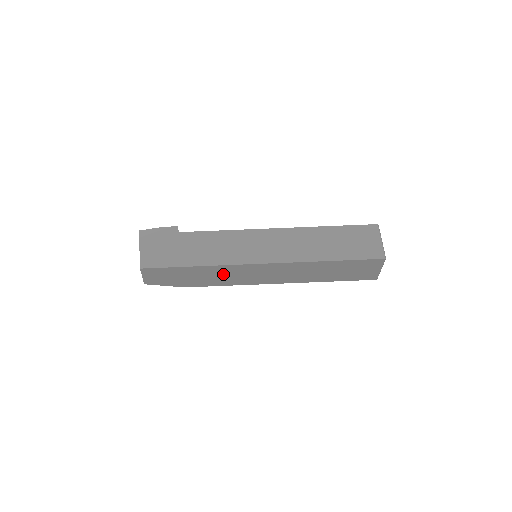
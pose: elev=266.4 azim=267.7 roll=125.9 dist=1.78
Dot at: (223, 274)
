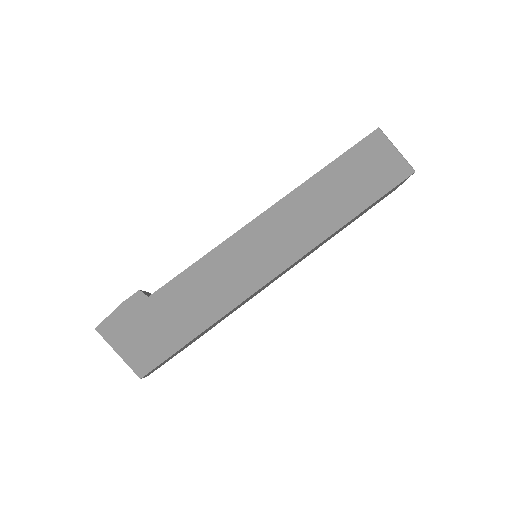
Dot at: (237, 307)
